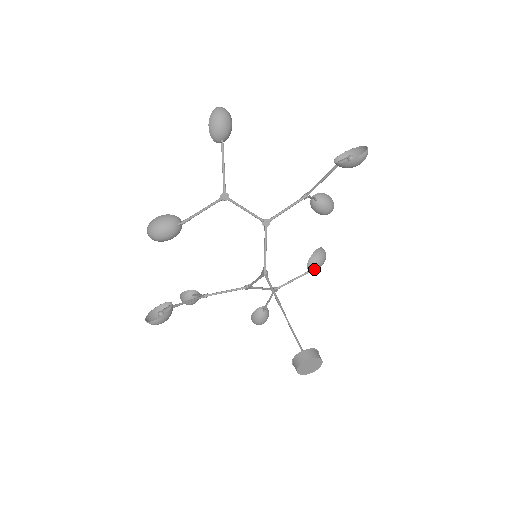
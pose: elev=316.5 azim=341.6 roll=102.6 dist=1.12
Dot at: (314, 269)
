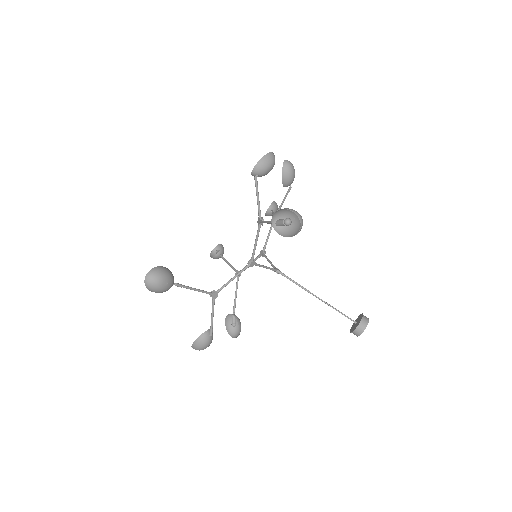
Dot at: occluded
